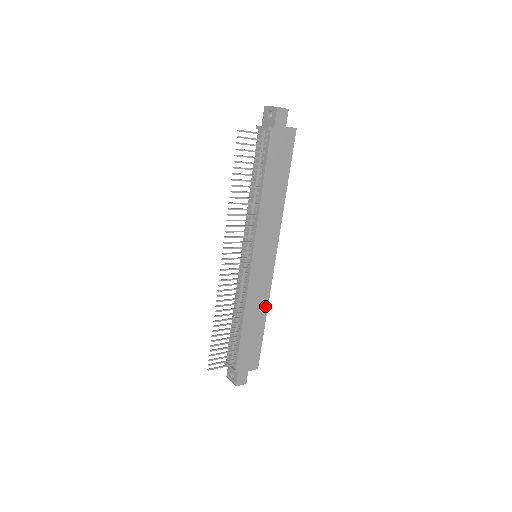
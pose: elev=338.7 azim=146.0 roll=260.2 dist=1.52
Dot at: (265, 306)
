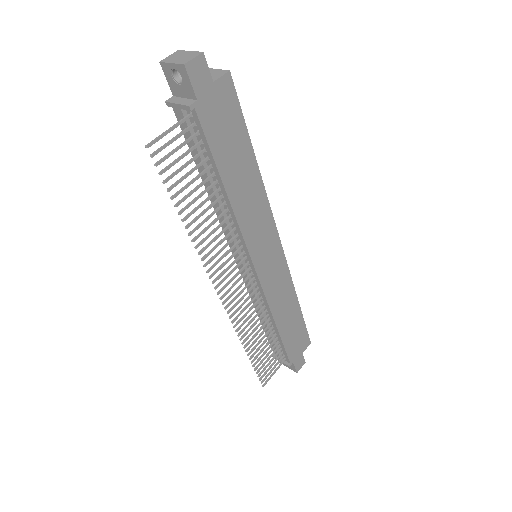
Dot at: (292, 293)
